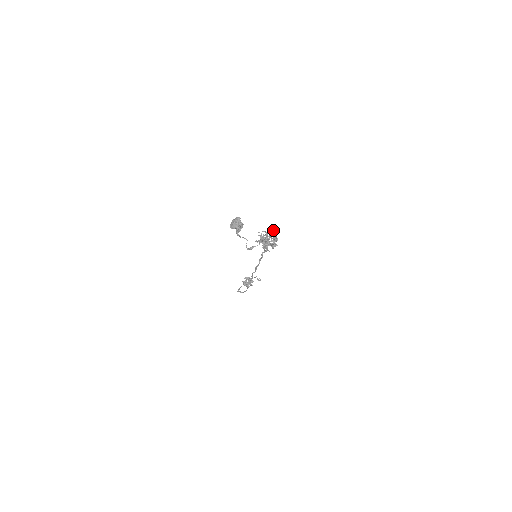
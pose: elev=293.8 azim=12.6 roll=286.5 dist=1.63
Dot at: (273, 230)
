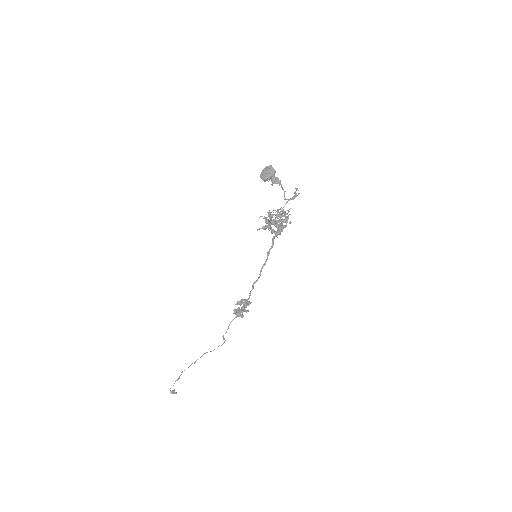
Dot at: occluded
